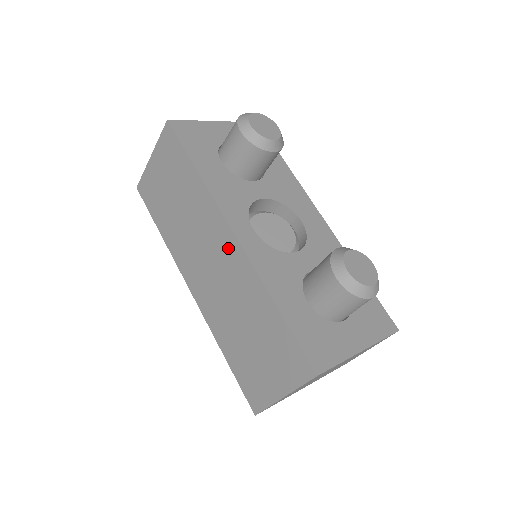
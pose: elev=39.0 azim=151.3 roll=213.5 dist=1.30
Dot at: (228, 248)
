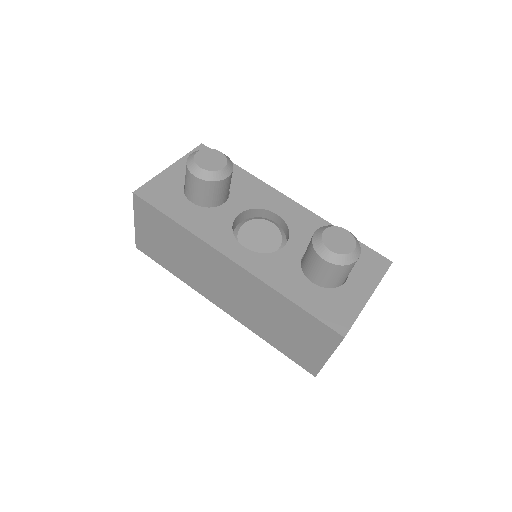
Dot at: (233, 271)
